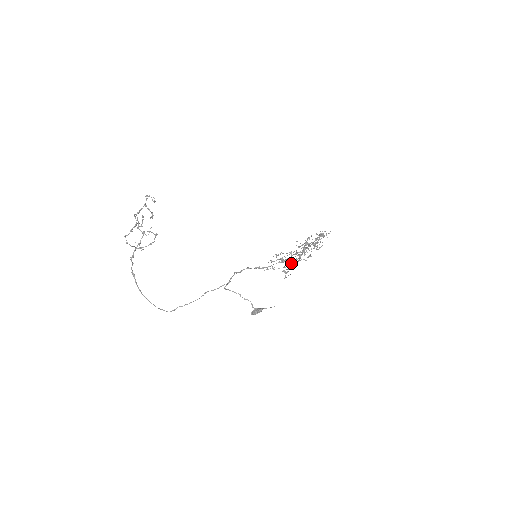
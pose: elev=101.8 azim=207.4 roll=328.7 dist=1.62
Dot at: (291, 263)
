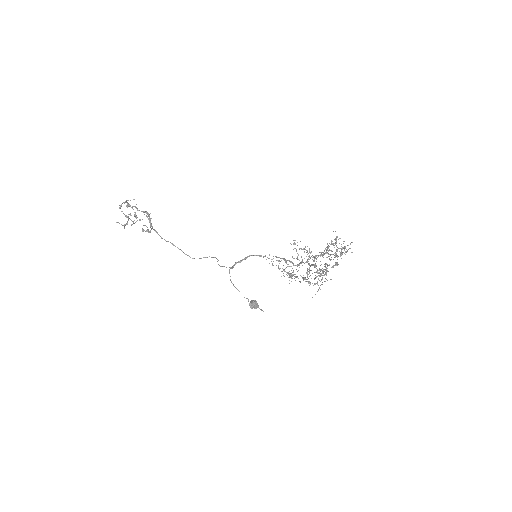
Dot at: occluded
